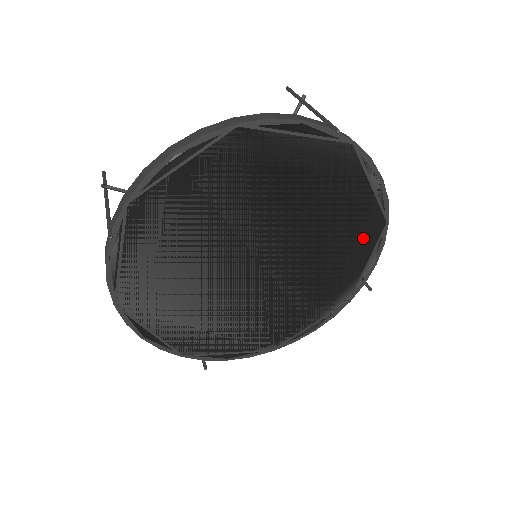
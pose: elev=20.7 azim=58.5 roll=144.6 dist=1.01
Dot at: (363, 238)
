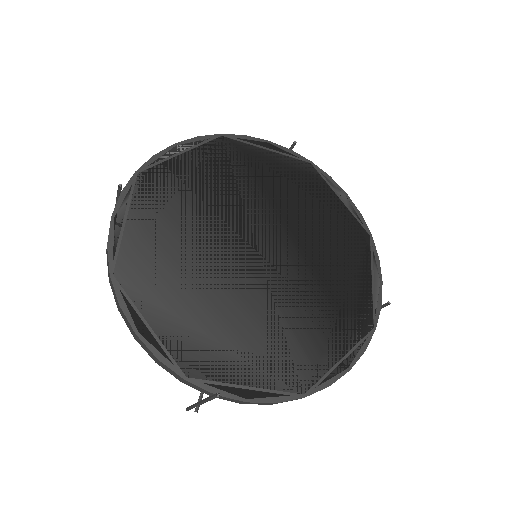
Dot at: (355, 248)
